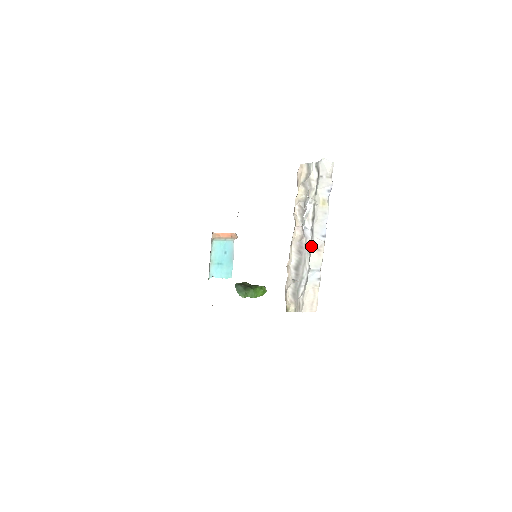
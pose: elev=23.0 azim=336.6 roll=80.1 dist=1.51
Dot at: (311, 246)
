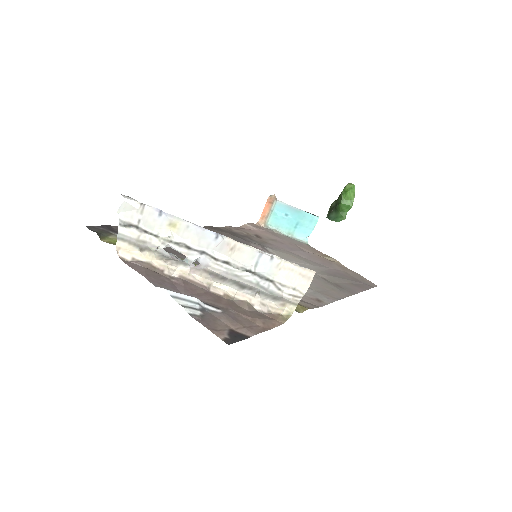
Dot at: (223, 258)
